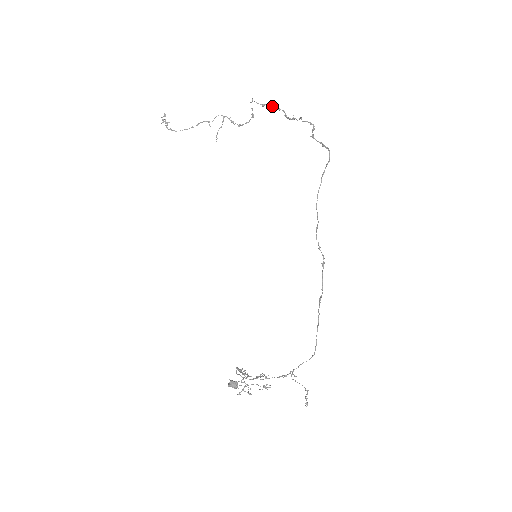
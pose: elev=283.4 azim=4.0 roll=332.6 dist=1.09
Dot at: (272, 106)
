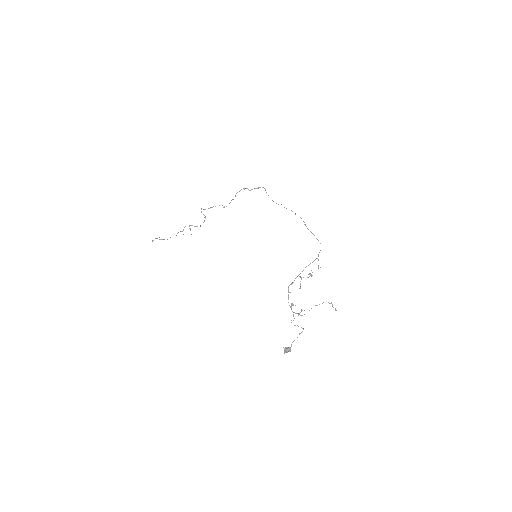
Dot at: occluded
